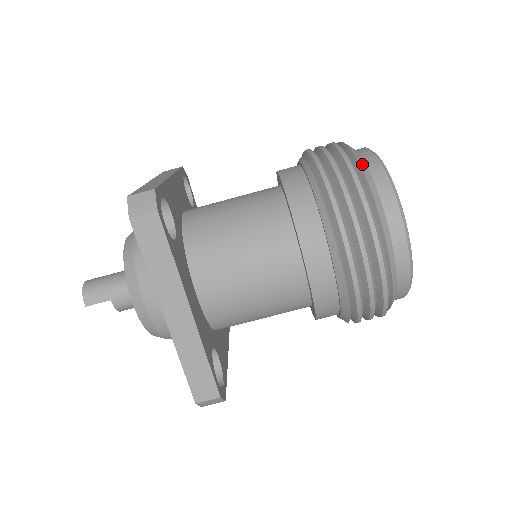
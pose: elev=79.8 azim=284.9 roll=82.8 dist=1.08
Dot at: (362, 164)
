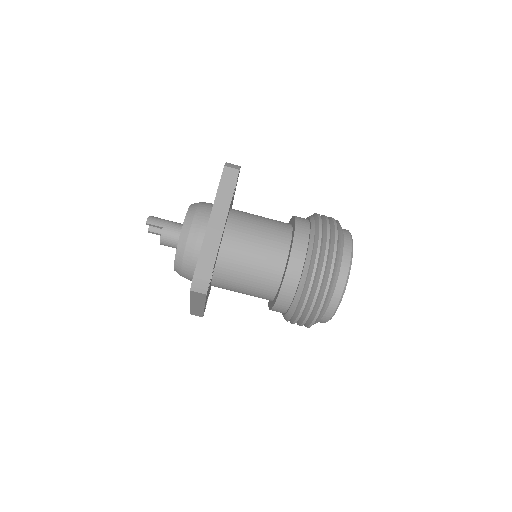
Dot at: occluded
